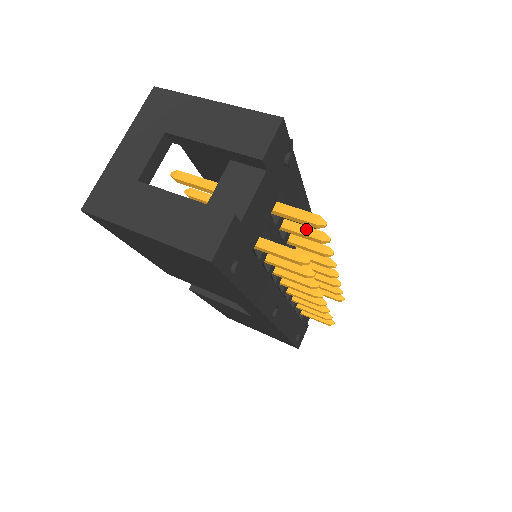
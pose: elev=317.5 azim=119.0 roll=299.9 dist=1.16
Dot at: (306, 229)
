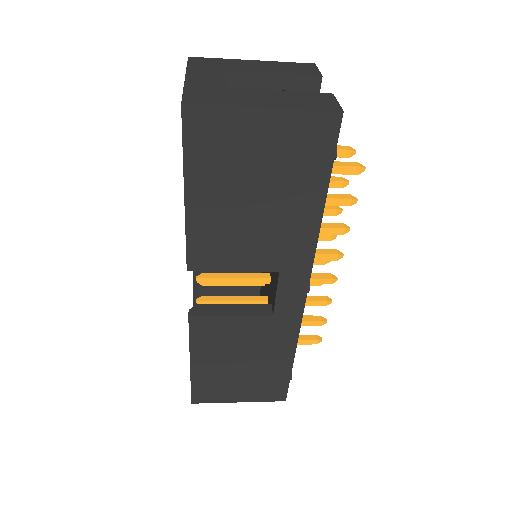
Dot at: occluded
